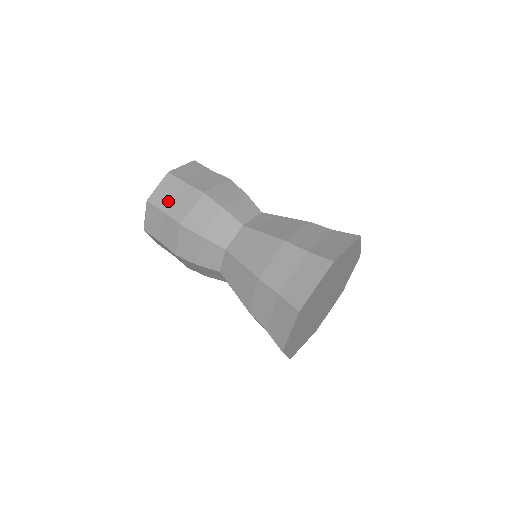
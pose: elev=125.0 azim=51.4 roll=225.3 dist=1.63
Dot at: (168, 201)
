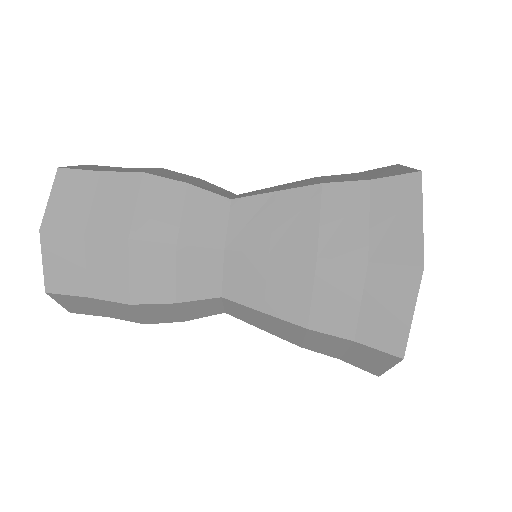
Dot at: (80, 278)
